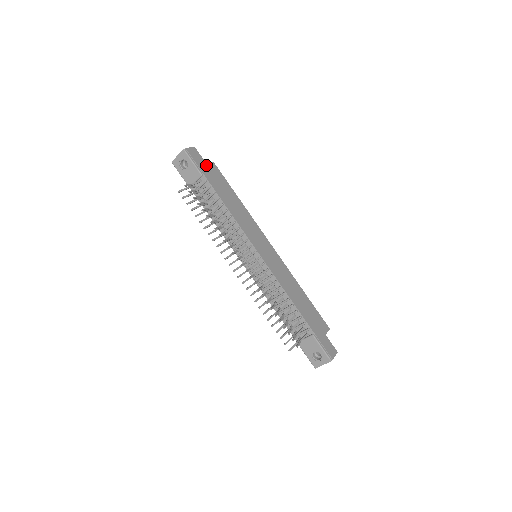
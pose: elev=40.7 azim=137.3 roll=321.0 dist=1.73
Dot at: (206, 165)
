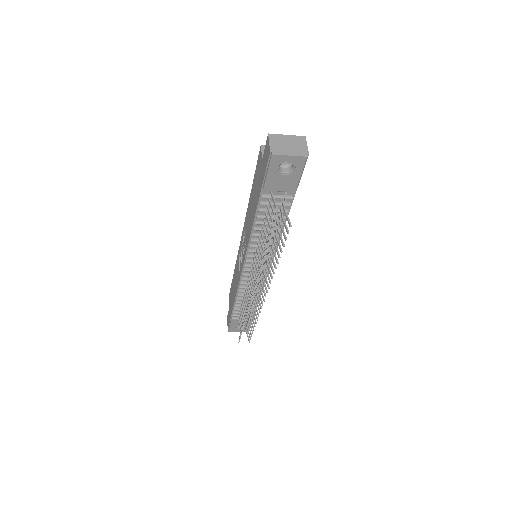
Dot at: occluded
